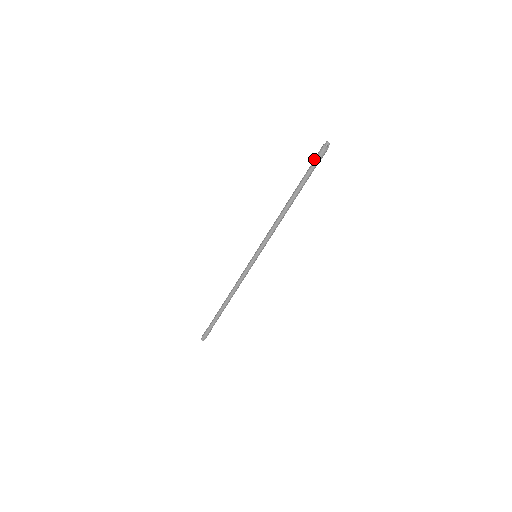
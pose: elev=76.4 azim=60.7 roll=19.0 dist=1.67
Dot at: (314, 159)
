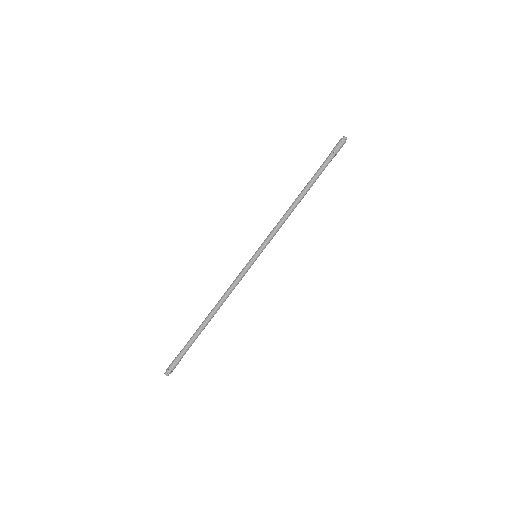
Dot at: (331, 152)
